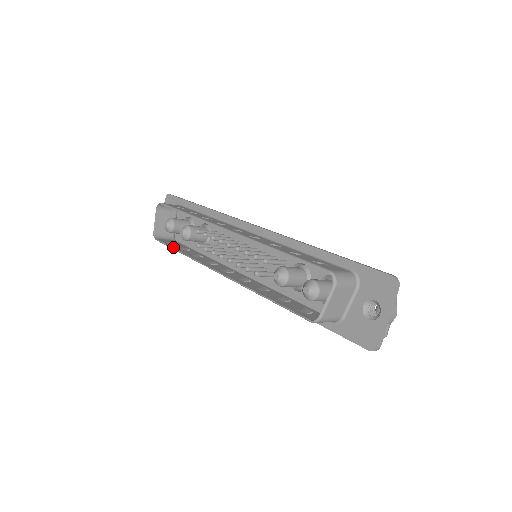
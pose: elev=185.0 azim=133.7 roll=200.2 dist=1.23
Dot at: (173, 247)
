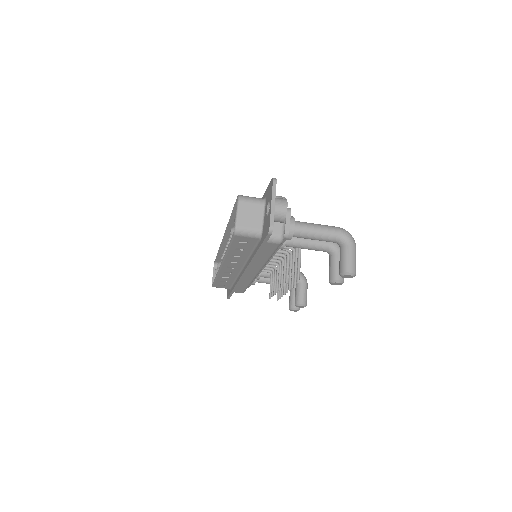
Dot at: (215, 280)
